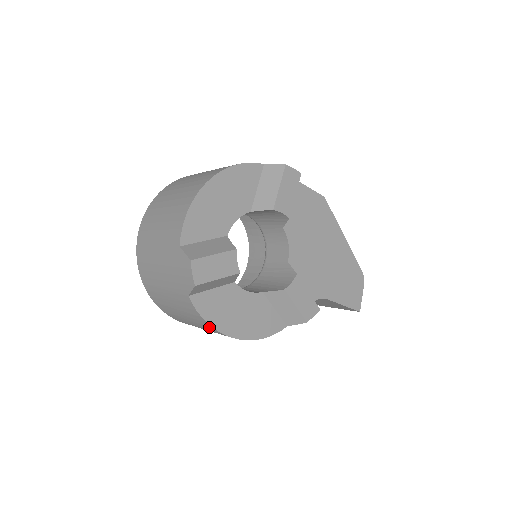
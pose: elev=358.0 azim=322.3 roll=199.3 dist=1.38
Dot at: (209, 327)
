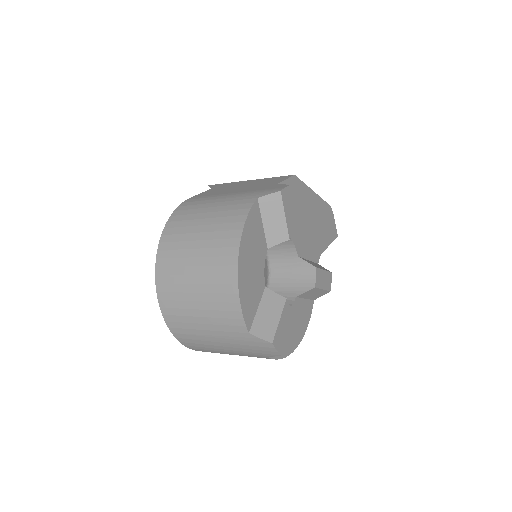
Dot at: occluded
